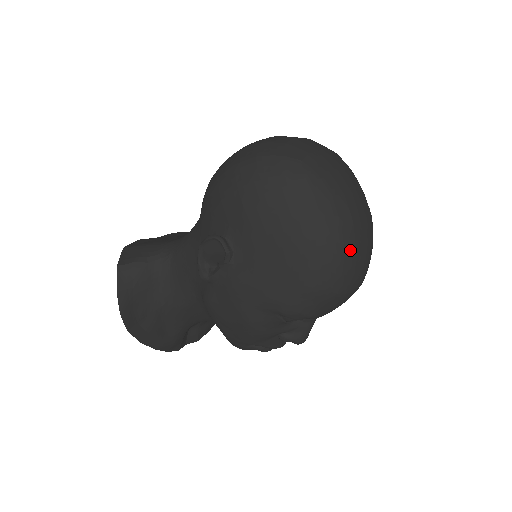
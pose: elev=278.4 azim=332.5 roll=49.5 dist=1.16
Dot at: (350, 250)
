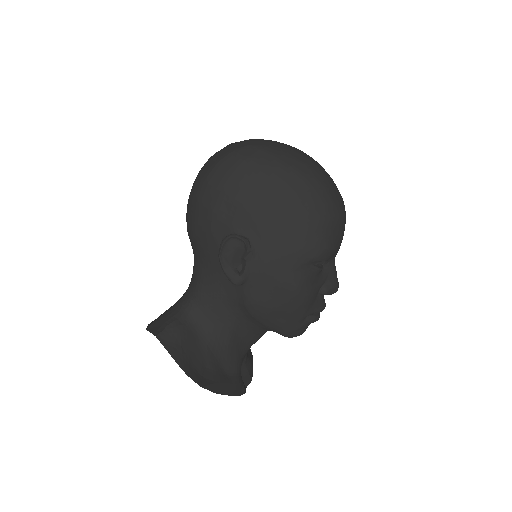
Dot at: (325, 180)
